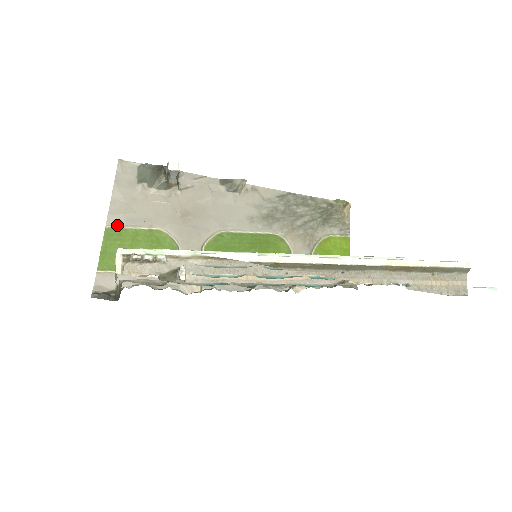
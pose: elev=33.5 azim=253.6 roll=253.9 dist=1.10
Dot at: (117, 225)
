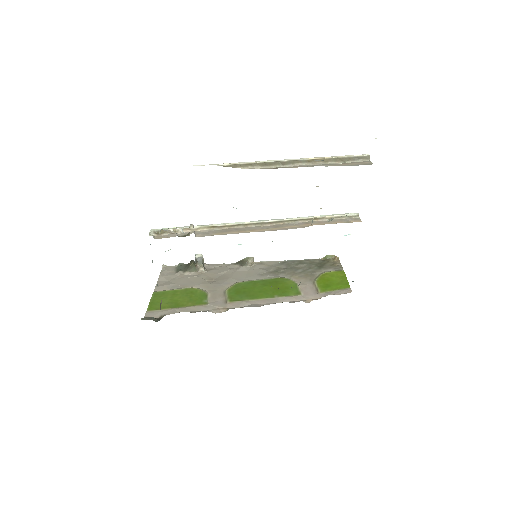
Dot at: (162, 291)
